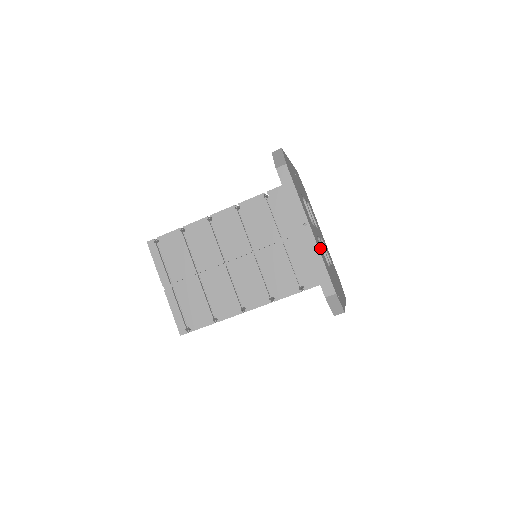
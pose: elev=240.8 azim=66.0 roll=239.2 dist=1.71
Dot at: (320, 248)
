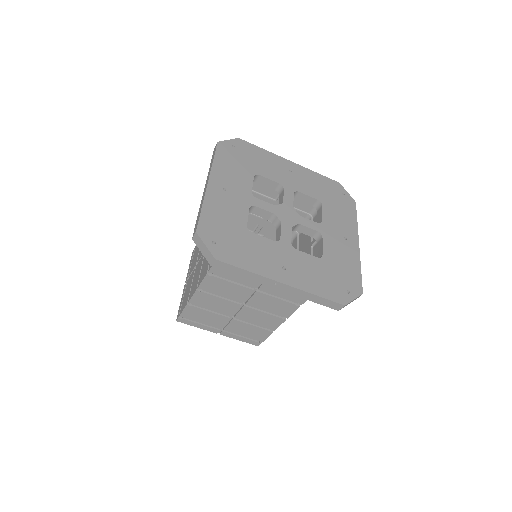
Dot at: (303, 269)
